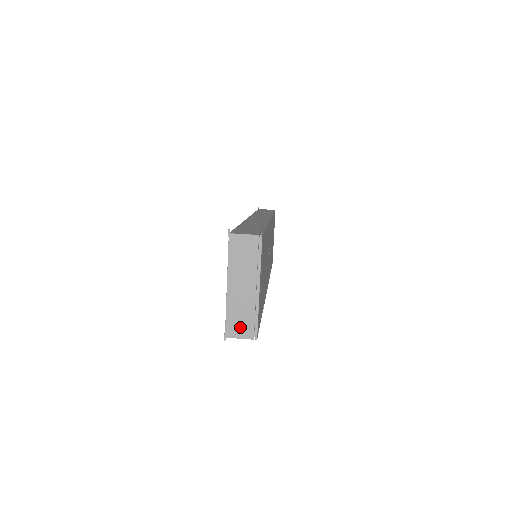
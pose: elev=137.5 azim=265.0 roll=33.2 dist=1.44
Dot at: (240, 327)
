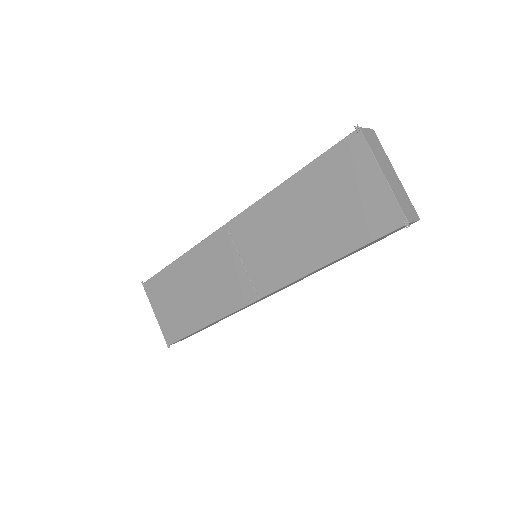
Dot at: (409, 210)
